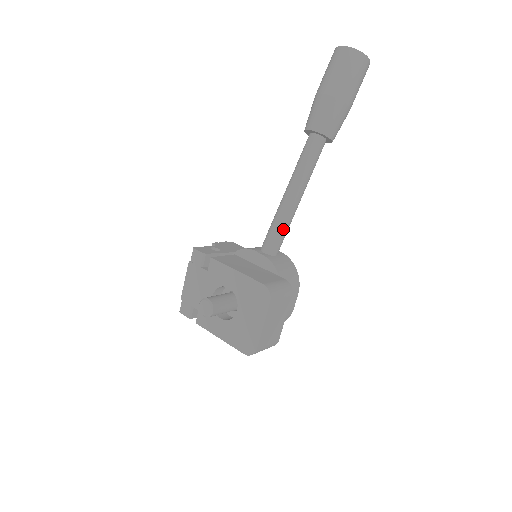
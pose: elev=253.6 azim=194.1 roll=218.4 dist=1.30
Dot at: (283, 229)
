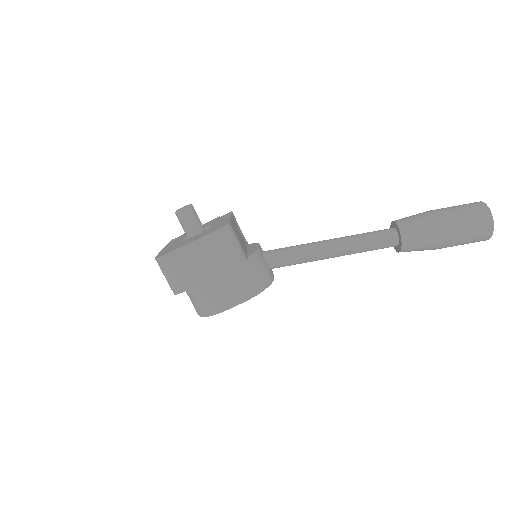
Dot at: (294, 252)
